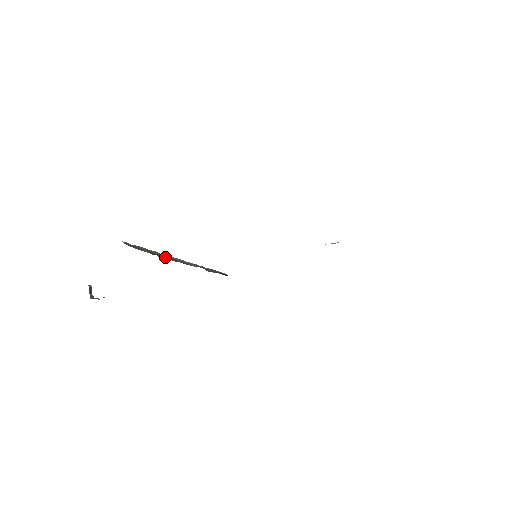
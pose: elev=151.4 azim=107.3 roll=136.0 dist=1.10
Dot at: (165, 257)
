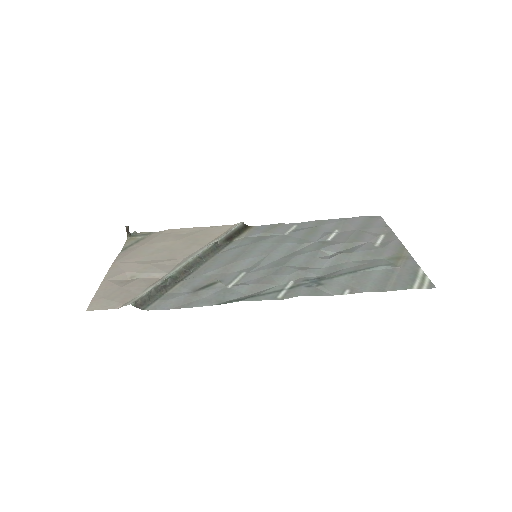
Dot at: (172, 281)
